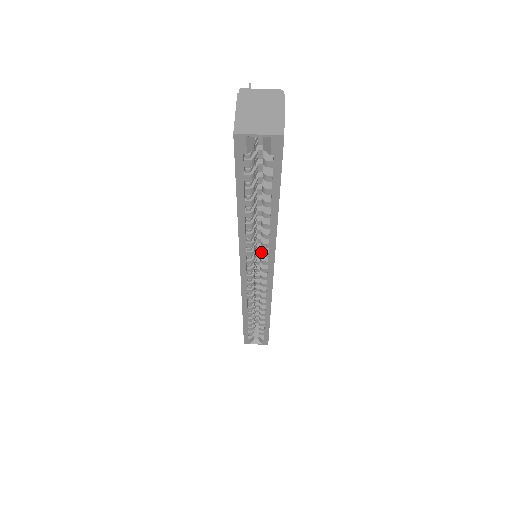
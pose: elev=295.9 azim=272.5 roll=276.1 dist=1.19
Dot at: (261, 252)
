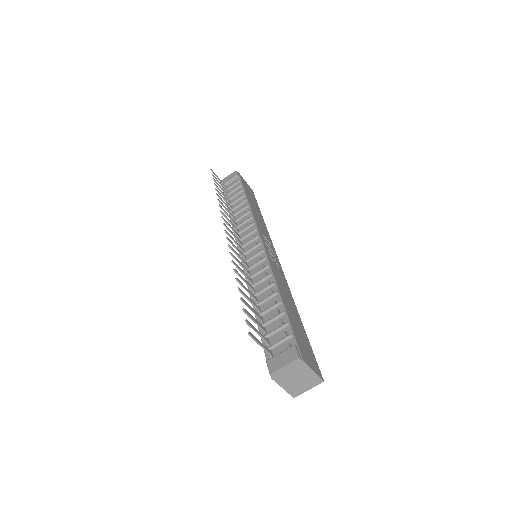
Dot at: occluded
